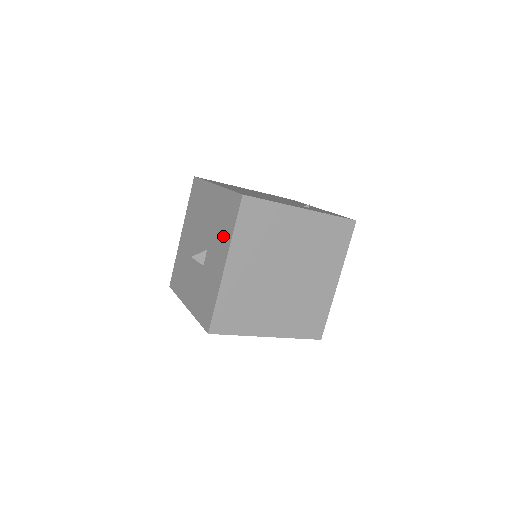
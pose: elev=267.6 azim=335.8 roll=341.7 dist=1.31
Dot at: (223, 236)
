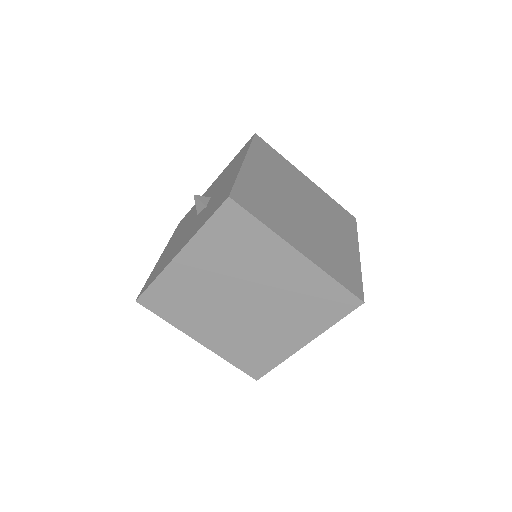
Dot at: (235, 164)
